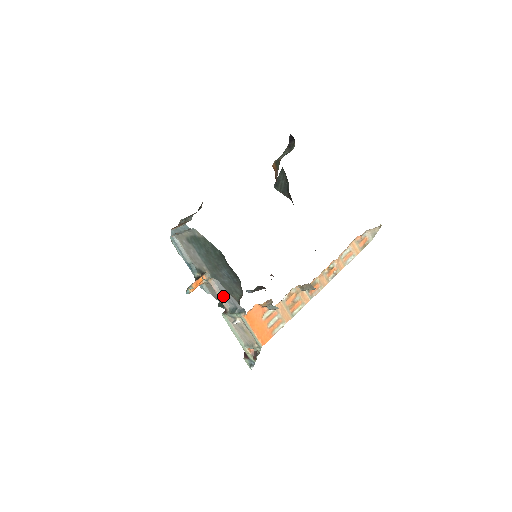
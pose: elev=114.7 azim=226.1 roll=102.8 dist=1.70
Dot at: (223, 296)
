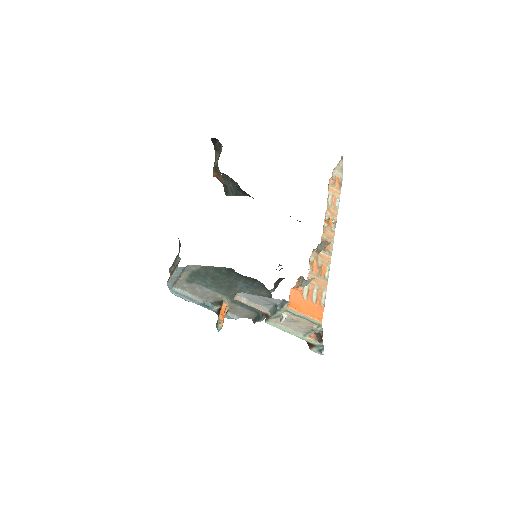
Dot at: (256, 304)
